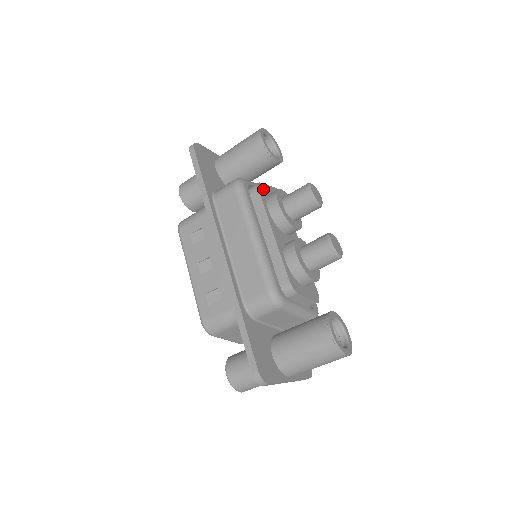
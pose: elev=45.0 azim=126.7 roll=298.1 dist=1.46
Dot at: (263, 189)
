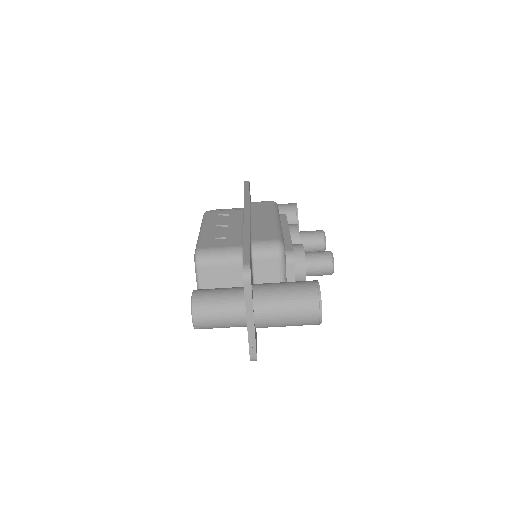
Dot at: occluded
